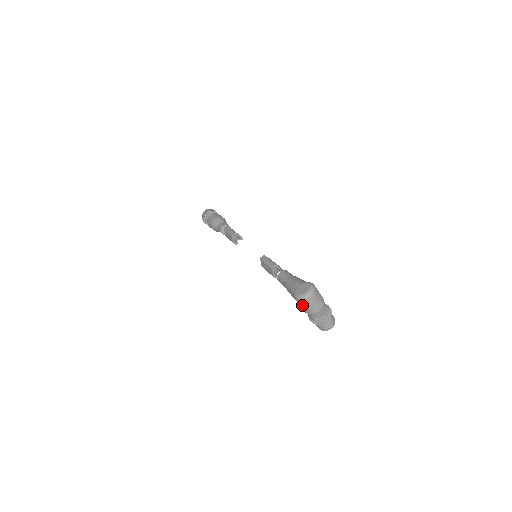
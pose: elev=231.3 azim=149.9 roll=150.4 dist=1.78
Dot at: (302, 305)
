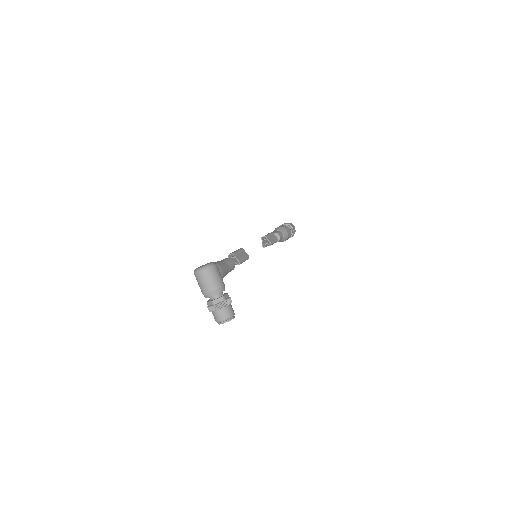
Dot at: (197, 280)
